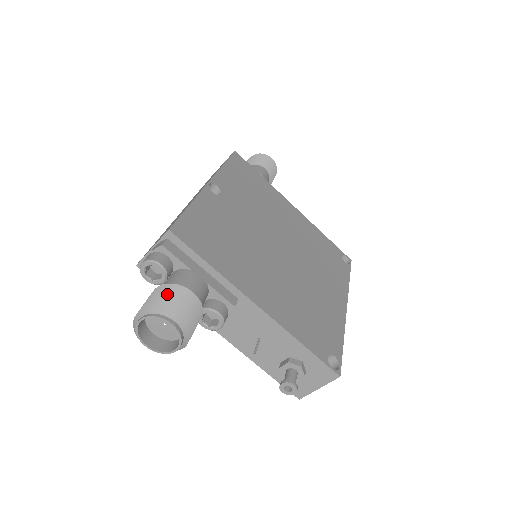
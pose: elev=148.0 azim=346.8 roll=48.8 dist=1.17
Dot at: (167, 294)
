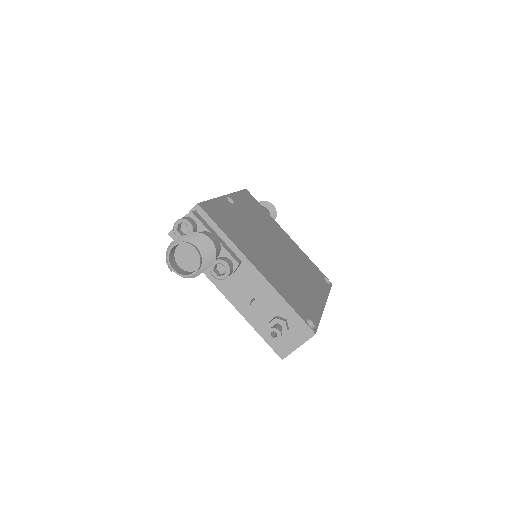
Dot at: (193, 235)
